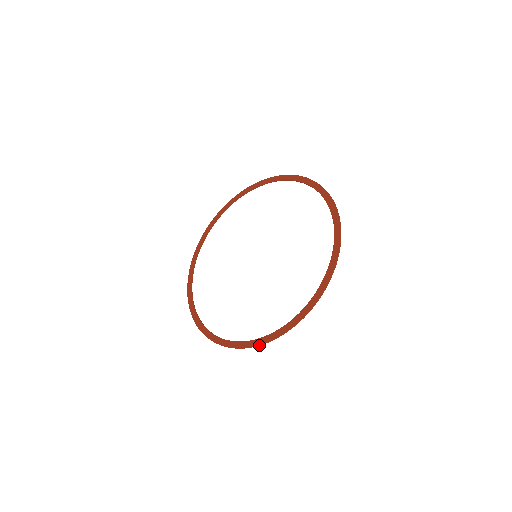
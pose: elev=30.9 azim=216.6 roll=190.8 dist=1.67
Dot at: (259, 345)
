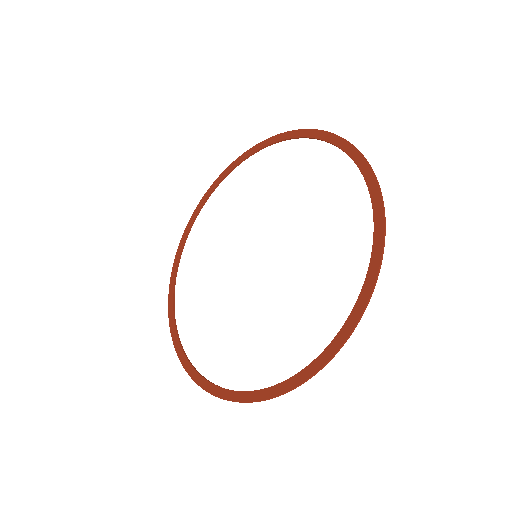
Dot at: (312, 376)
